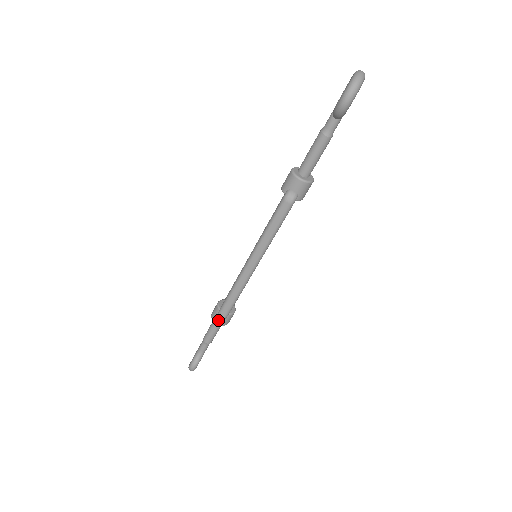
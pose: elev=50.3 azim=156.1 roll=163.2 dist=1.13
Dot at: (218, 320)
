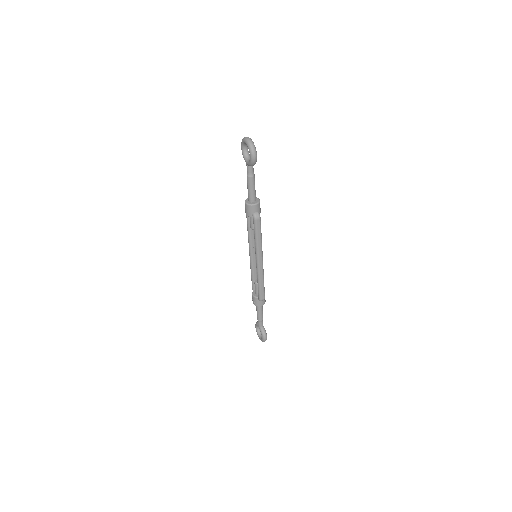
Dot at: (261, 303)
